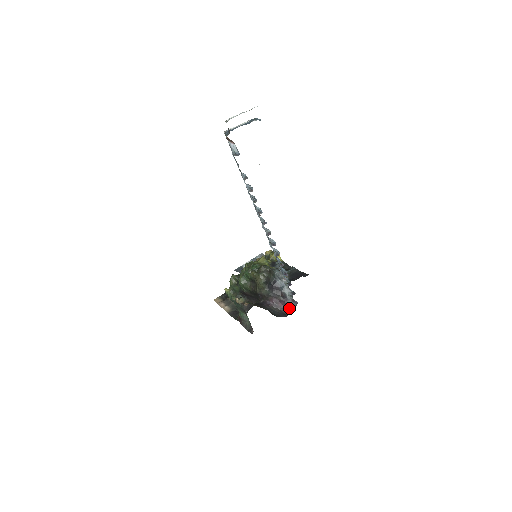
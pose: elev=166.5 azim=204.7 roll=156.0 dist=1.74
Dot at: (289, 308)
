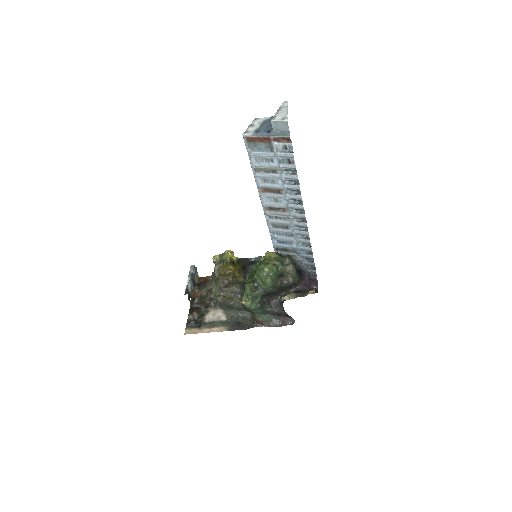
Dot at: (314, 283)
